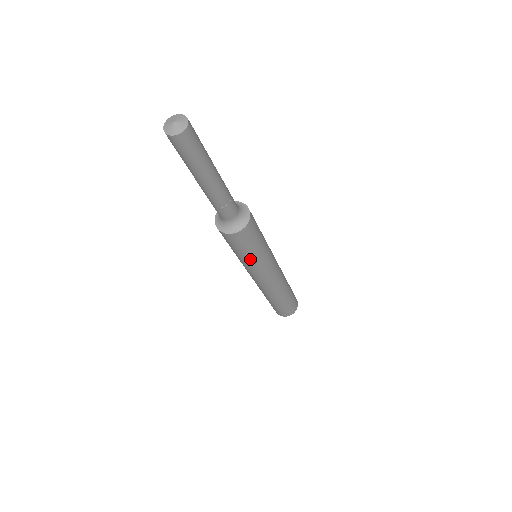
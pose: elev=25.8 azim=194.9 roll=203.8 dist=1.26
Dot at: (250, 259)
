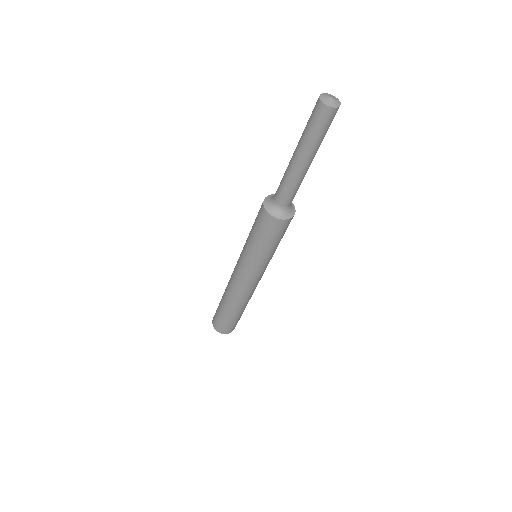
Dot at: (265, 253)
